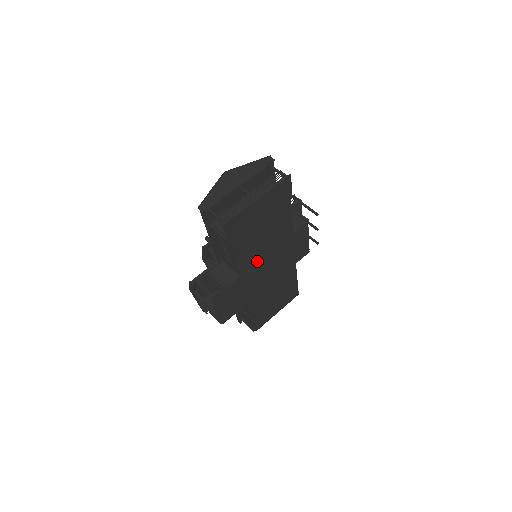
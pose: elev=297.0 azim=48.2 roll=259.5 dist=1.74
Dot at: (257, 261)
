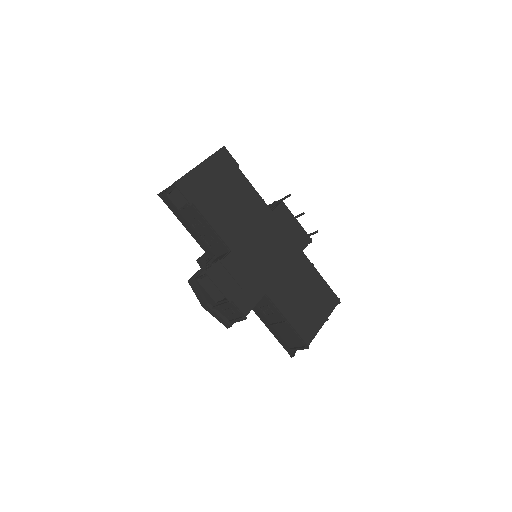
Dot at: (243, 236)
